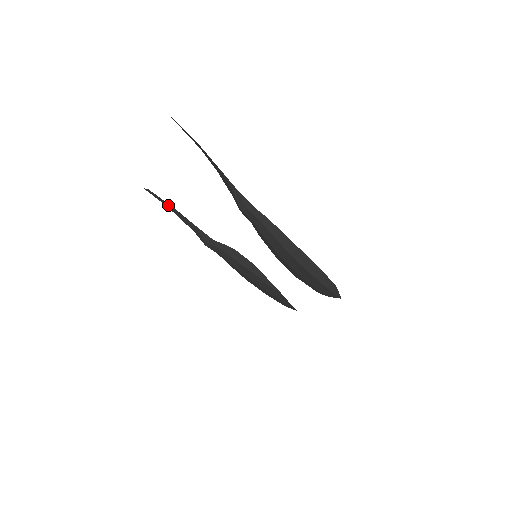
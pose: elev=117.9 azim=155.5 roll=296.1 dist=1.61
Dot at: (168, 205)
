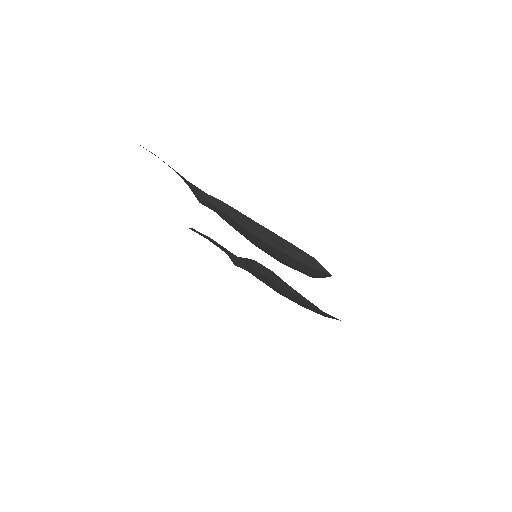
Dot at: (207, 237)
